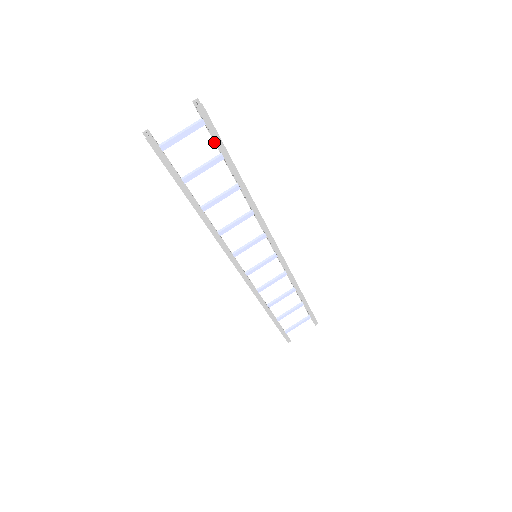
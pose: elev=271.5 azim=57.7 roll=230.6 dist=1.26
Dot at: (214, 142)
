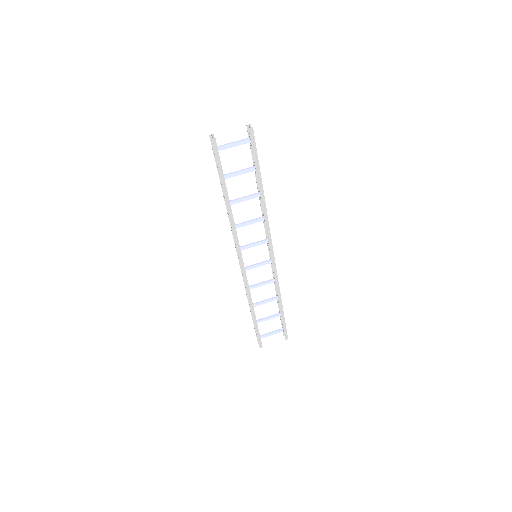
Dot at: (252, 157)
